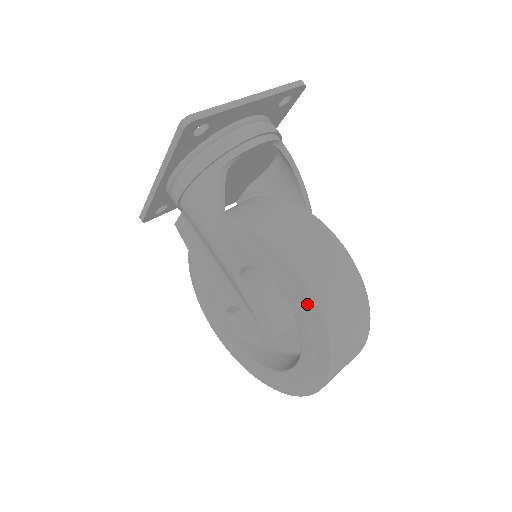
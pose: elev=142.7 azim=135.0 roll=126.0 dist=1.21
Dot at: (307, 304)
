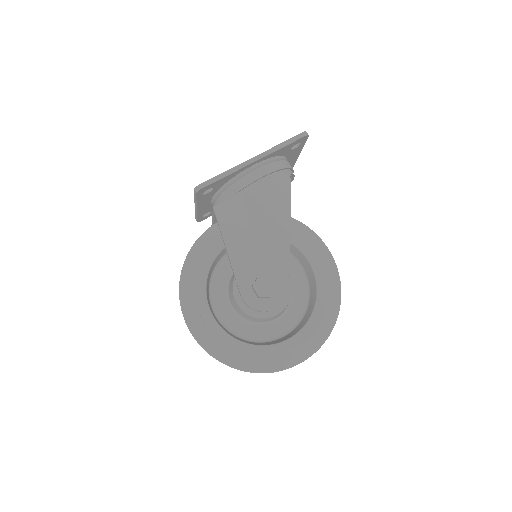
Dot at: (330, 270)
